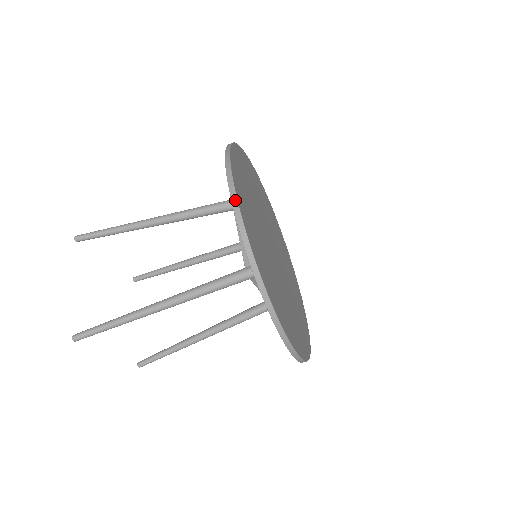
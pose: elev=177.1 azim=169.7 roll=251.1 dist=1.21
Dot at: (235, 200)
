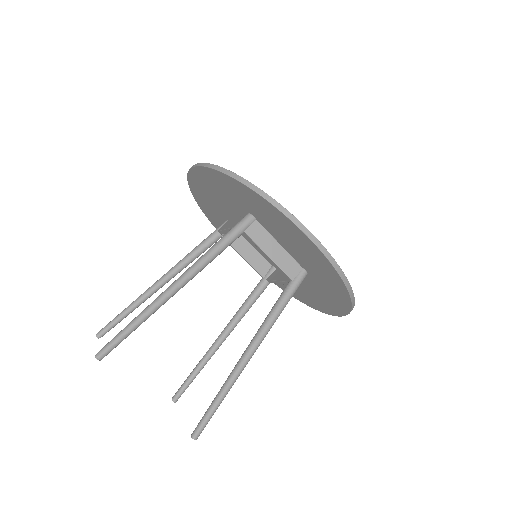
Dot at: (324, 249)
